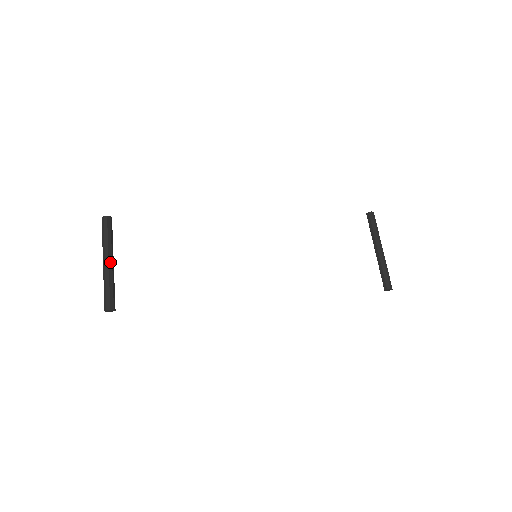
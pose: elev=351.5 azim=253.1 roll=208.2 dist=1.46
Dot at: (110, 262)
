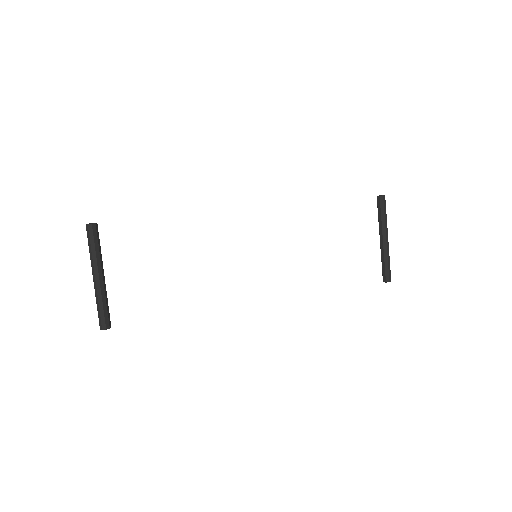
Dot at: (101, 278)
